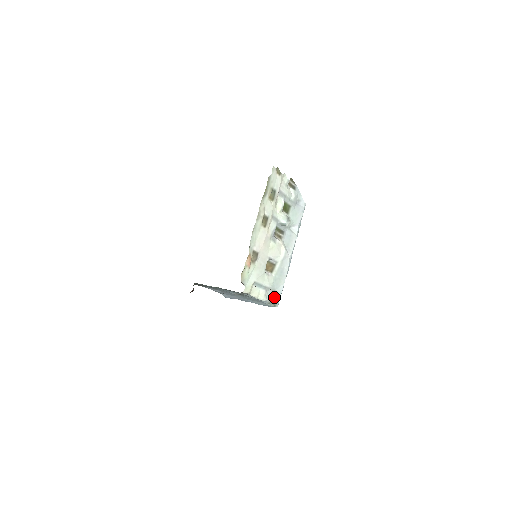
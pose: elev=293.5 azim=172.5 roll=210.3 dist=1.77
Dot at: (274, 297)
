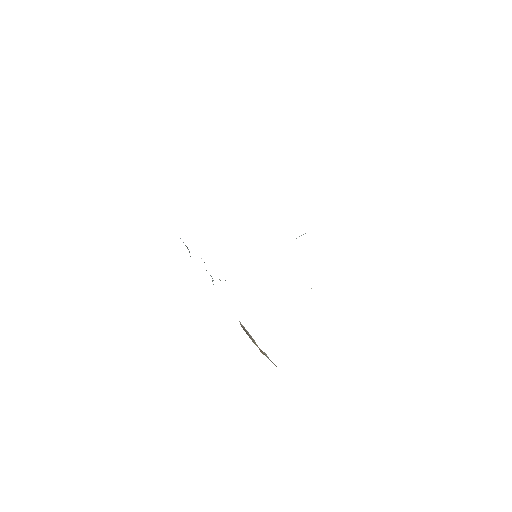
Dot at: occluded
